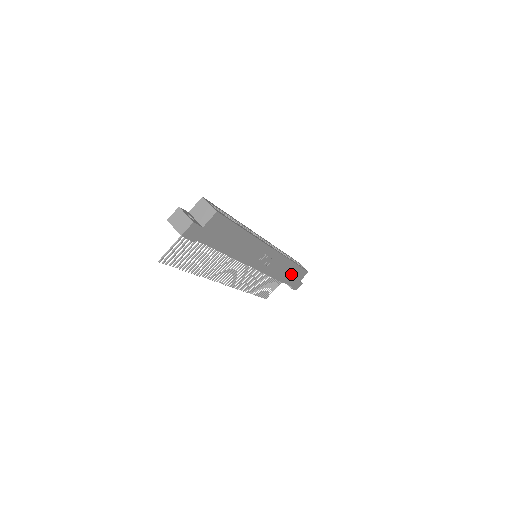
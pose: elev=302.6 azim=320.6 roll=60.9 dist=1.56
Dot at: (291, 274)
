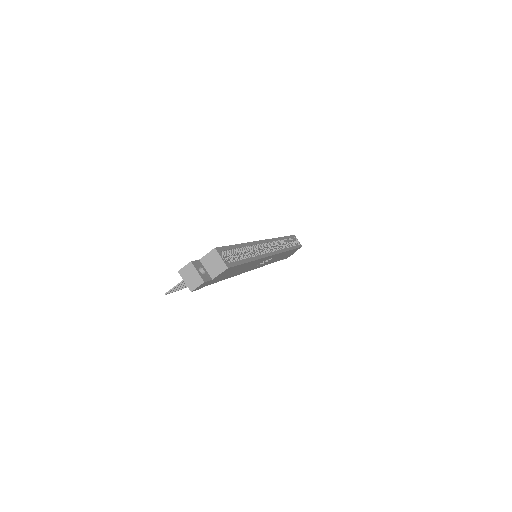
Dot at: occluded
